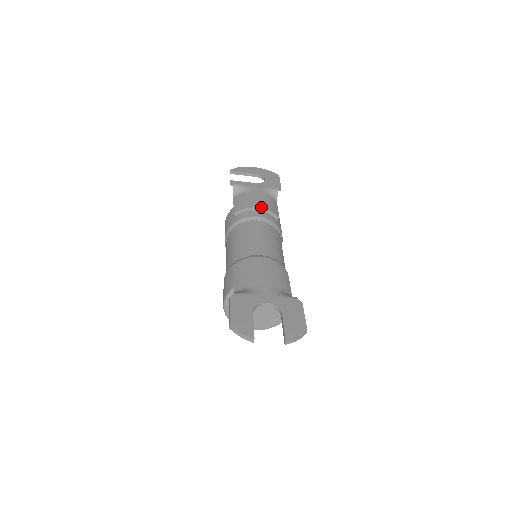
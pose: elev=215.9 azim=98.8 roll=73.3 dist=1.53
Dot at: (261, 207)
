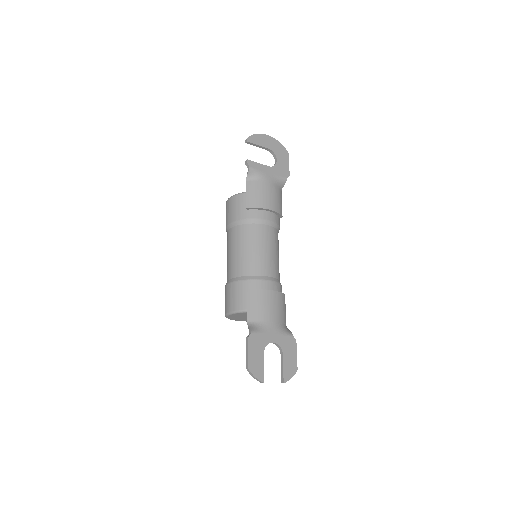
Dot at: (272, 209)
